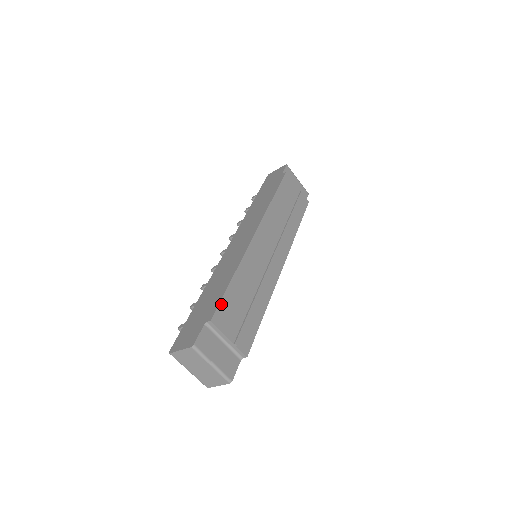
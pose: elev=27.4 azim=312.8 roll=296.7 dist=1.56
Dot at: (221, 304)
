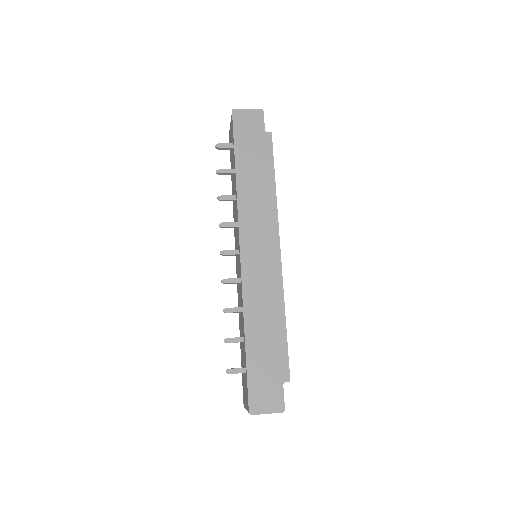
Dot at: (288, 358)
